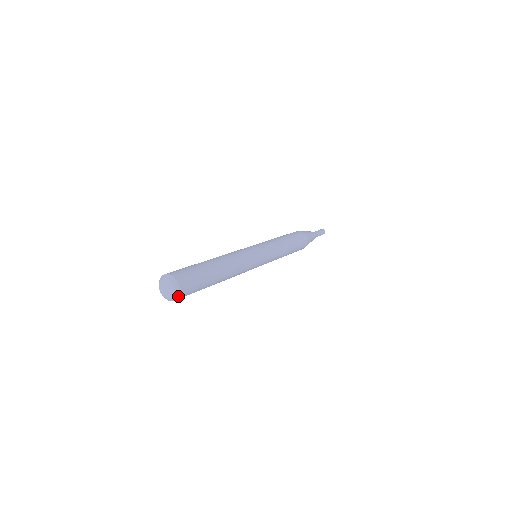
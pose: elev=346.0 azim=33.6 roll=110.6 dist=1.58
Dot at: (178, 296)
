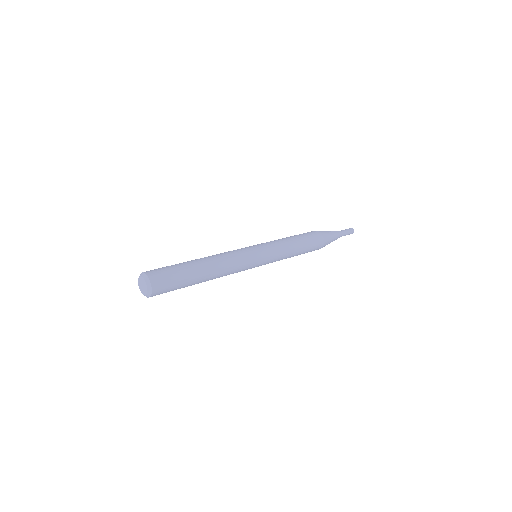
Dot at: (147, 297)
